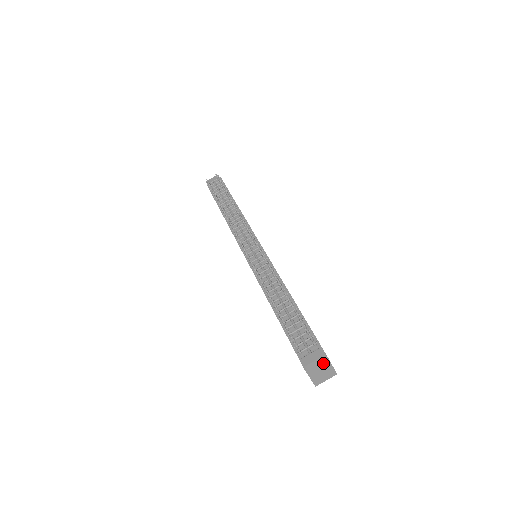
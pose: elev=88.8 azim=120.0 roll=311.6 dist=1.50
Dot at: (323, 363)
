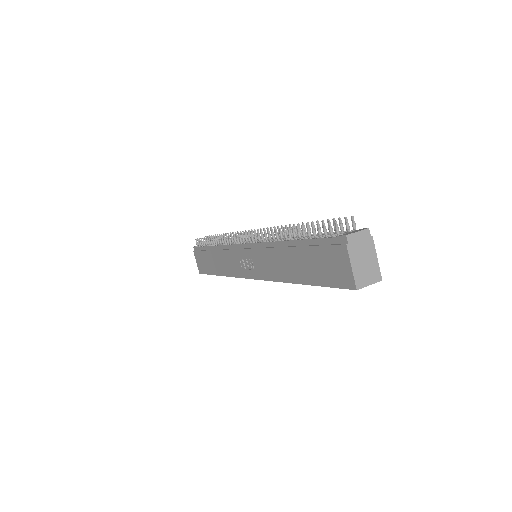
Dot at: (367, 244)
